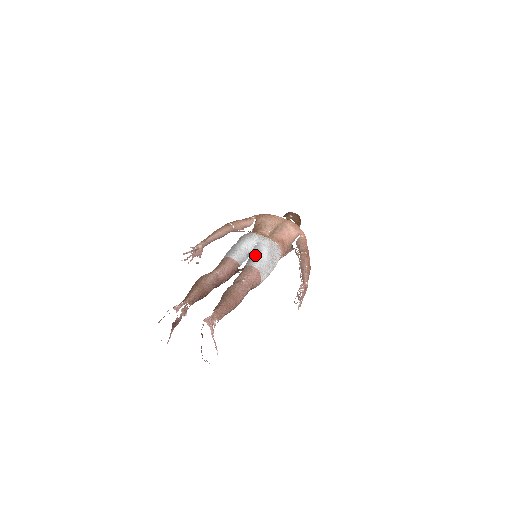
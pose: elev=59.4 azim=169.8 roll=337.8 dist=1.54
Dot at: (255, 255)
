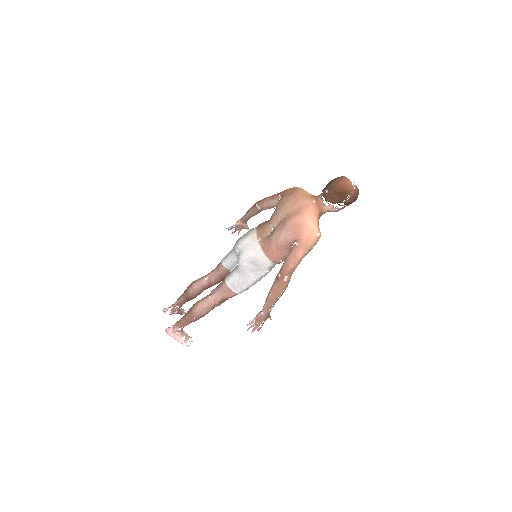
Dot at: (236, 266)
